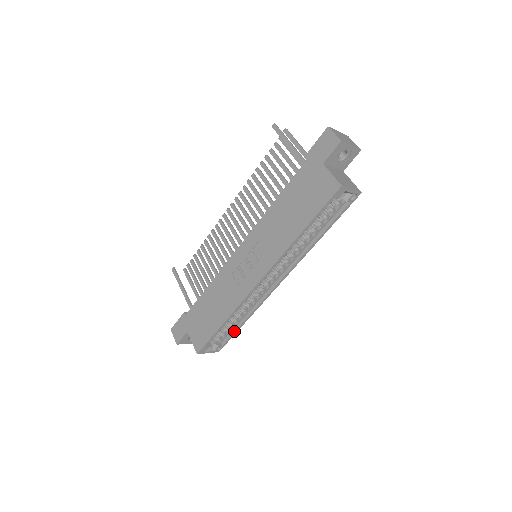
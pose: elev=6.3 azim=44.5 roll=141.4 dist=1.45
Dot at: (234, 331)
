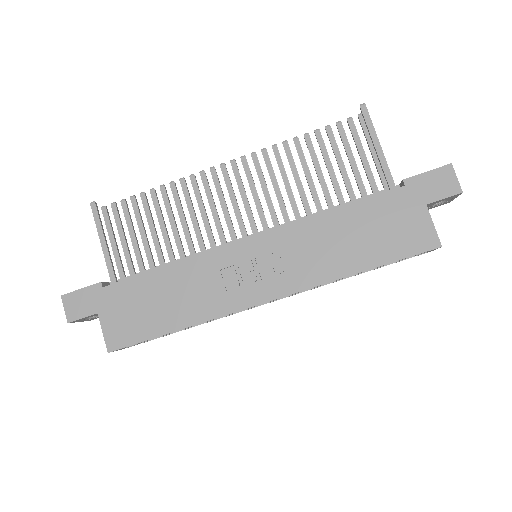
Dot at: (170, 333)
